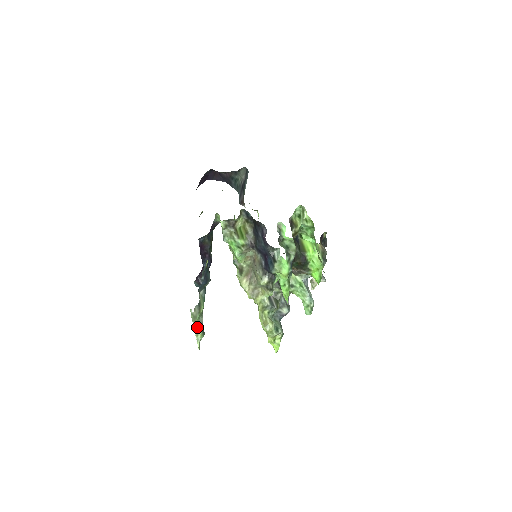
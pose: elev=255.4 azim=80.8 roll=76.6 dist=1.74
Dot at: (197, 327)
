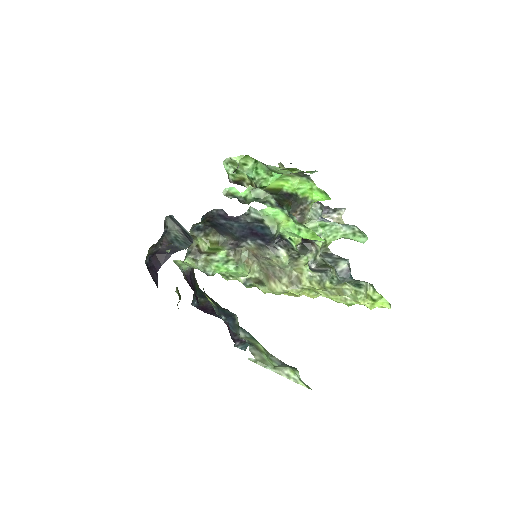
Dot at: (277, 368)
